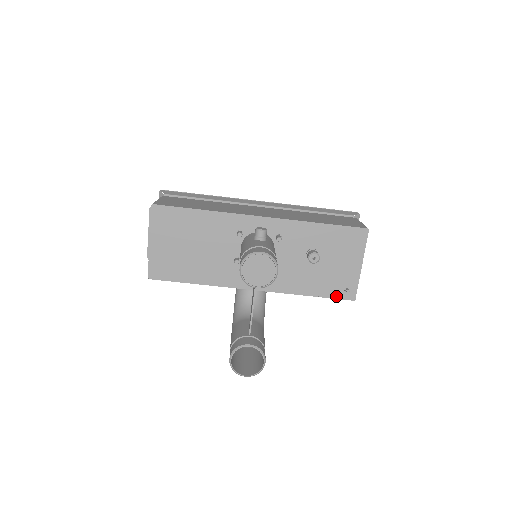
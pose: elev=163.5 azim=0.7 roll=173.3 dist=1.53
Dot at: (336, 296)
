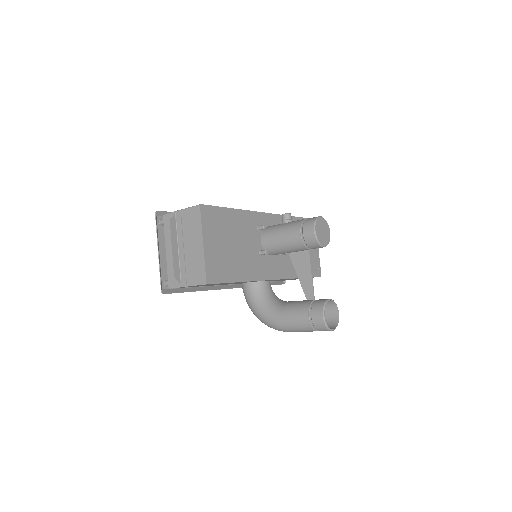
Dot at: (313, 275)
